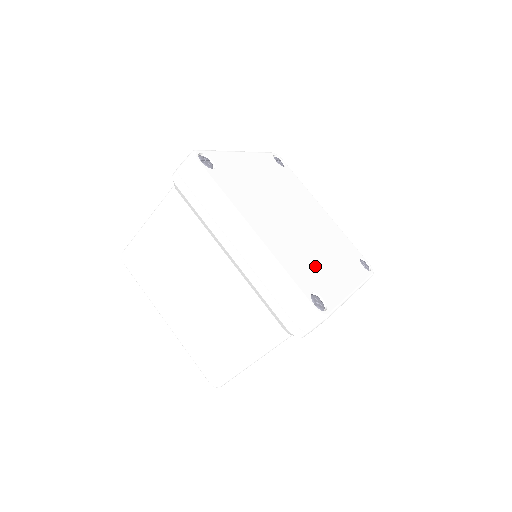
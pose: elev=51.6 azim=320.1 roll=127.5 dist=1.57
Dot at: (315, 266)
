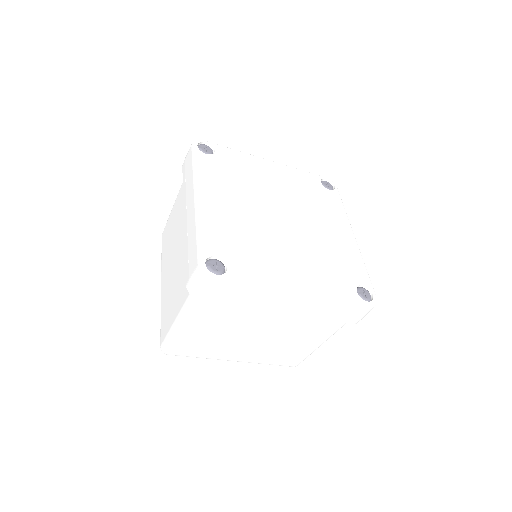
Dot at: (256, 249)
